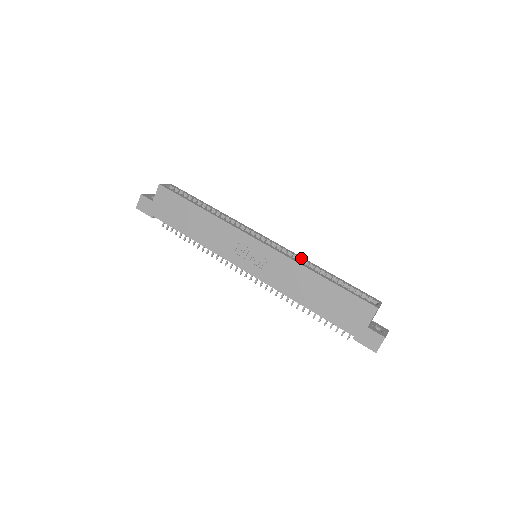
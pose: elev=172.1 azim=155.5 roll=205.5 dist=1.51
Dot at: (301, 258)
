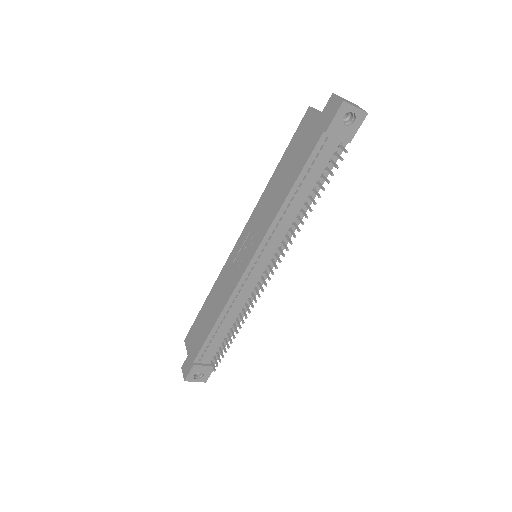
Dot at: occluded
